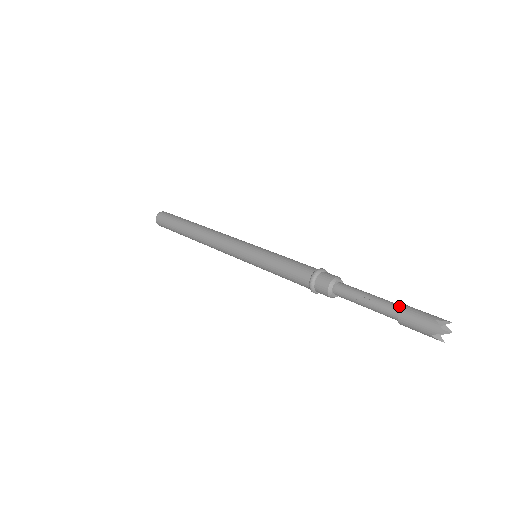
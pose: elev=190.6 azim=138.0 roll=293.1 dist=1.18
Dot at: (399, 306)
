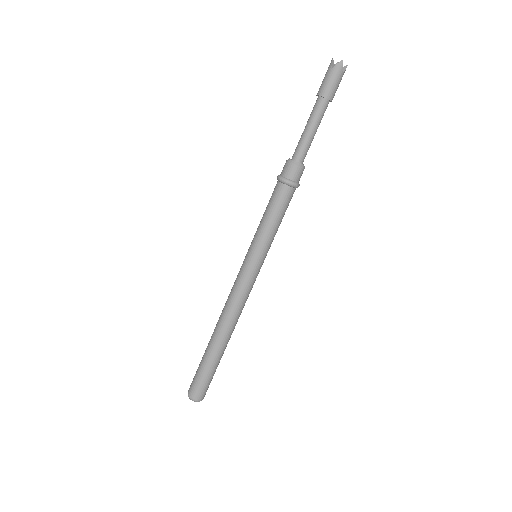
Dot at: occluded
